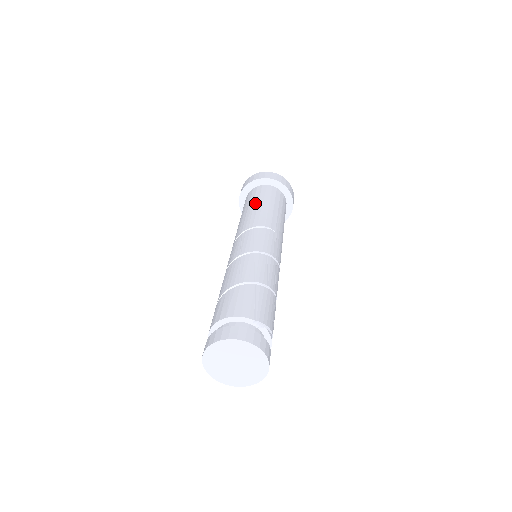
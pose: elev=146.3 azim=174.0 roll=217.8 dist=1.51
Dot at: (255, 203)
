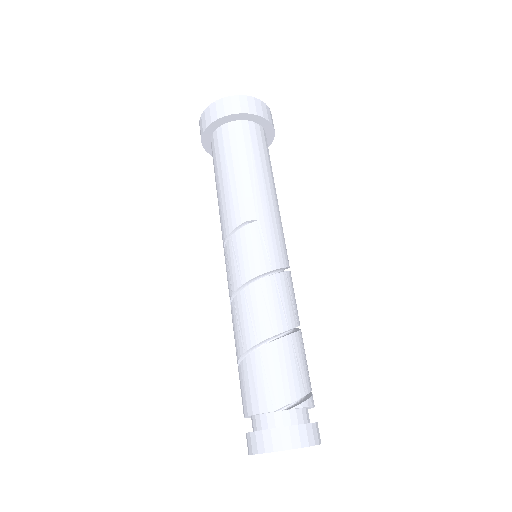
Dot at: (219, 177)
